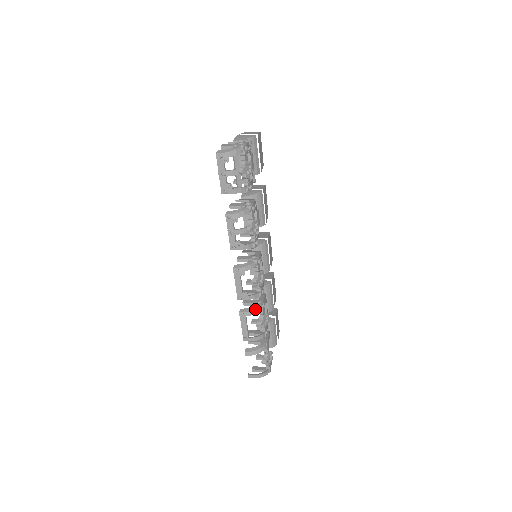
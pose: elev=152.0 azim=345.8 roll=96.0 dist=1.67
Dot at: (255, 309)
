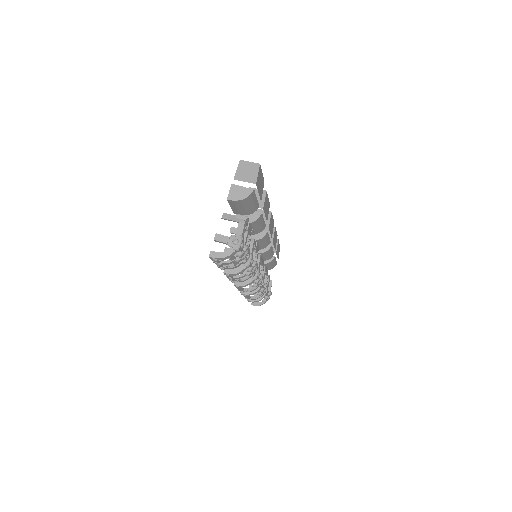
Dot at: (255, 292)
